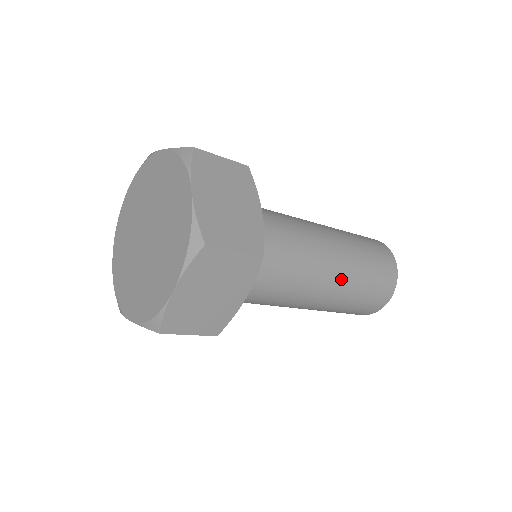
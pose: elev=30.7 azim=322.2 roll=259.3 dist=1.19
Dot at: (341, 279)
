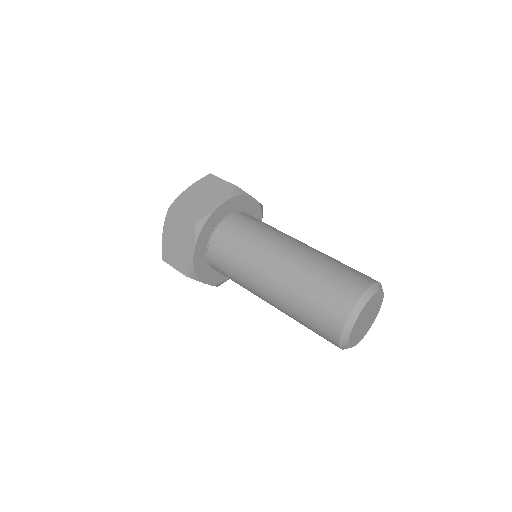
Dot at: (305, 252)
